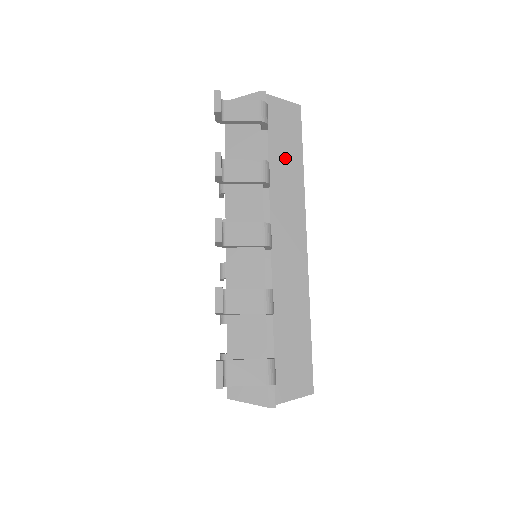
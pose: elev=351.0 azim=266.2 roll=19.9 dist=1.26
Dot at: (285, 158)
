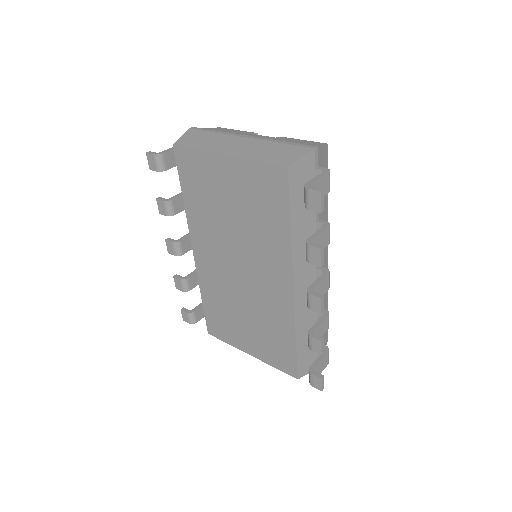
Dot at: occluded
